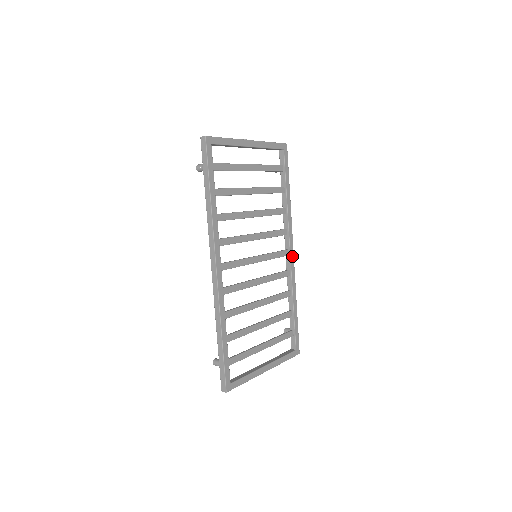
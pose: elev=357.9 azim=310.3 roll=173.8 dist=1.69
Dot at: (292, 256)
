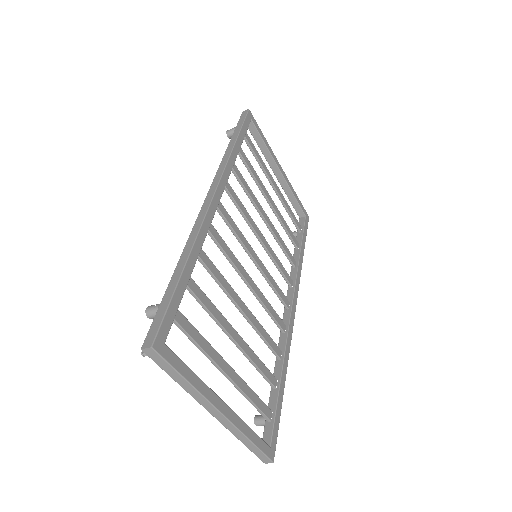
Dot at: (293, 313)
